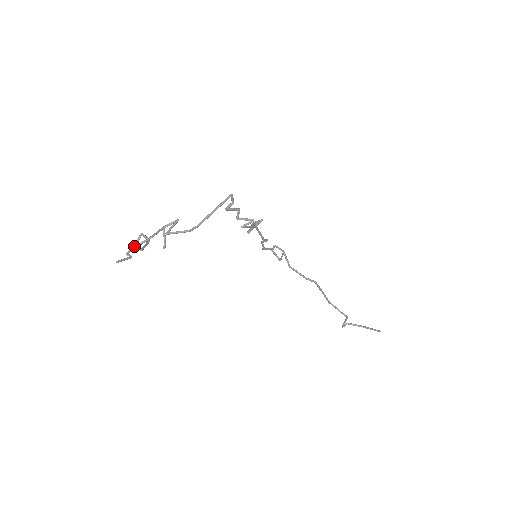
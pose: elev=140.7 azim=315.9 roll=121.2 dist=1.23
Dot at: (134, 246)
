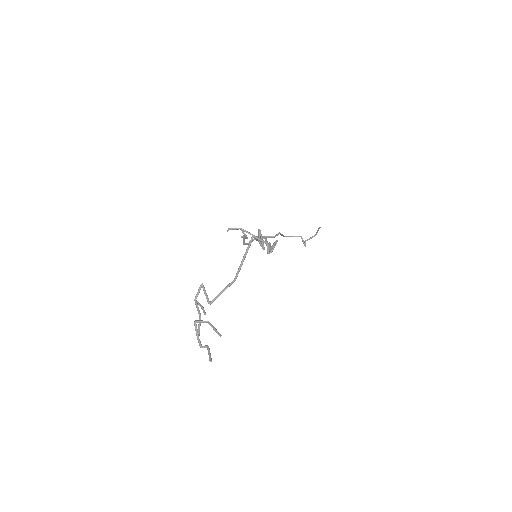
Dot at: (198, 336)
